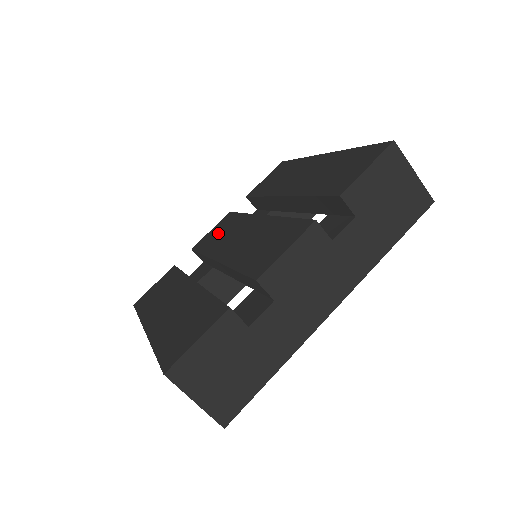
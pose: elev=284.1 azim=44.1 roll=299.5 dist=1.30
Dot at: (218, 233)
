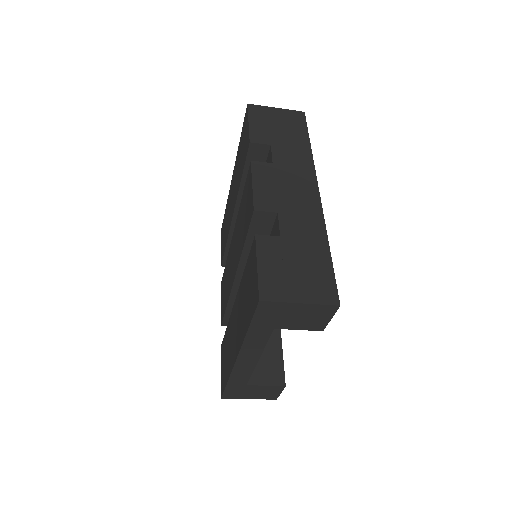
Dot at: (224, 290)
